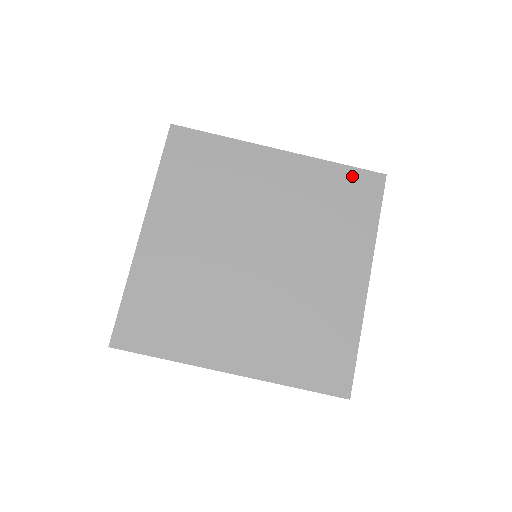
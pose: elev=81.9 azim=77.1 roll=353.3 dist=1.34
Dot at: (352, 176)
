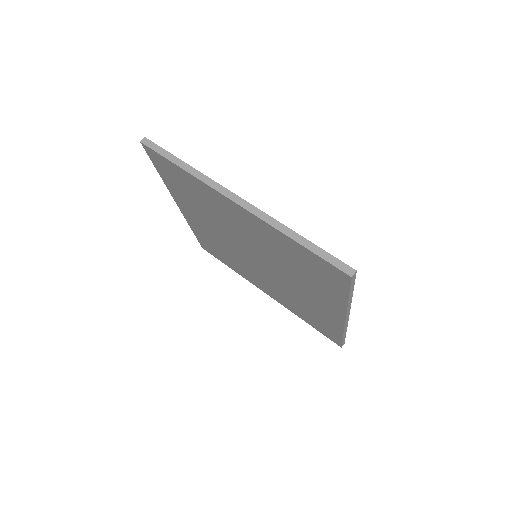
Dot at: occluded
